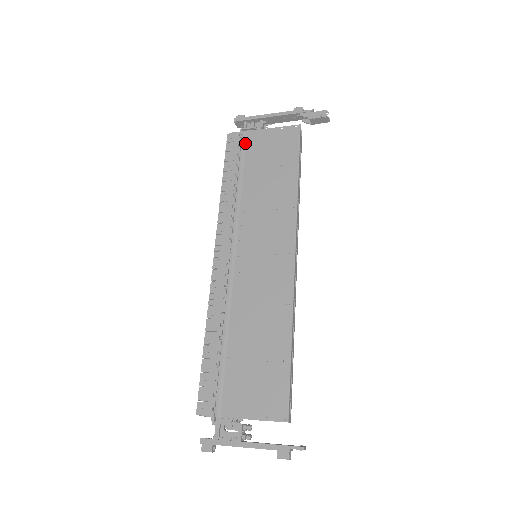
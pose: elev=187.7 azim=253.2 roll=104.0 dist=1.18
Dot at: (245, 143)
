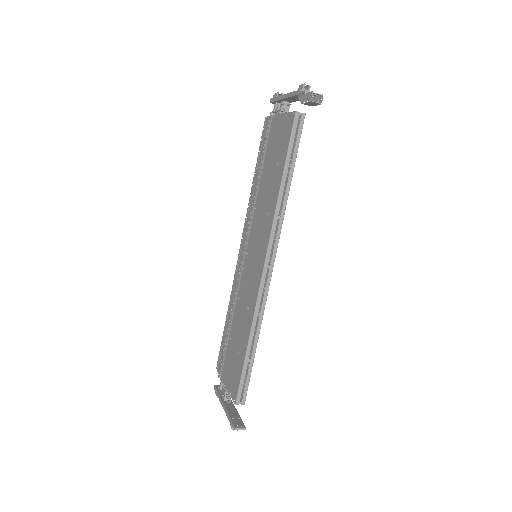
Dot at: (269, 131)
